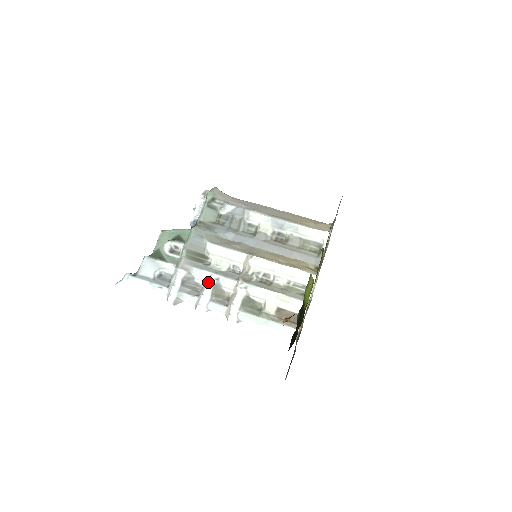
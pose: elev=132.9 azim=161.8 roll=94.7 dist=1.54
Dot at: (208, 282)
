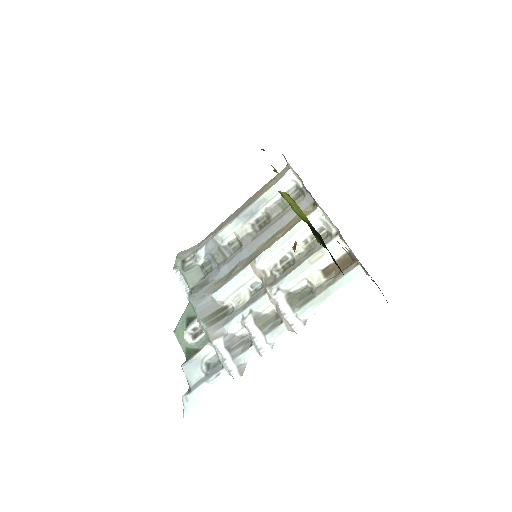
Dot at: (246, 323)
